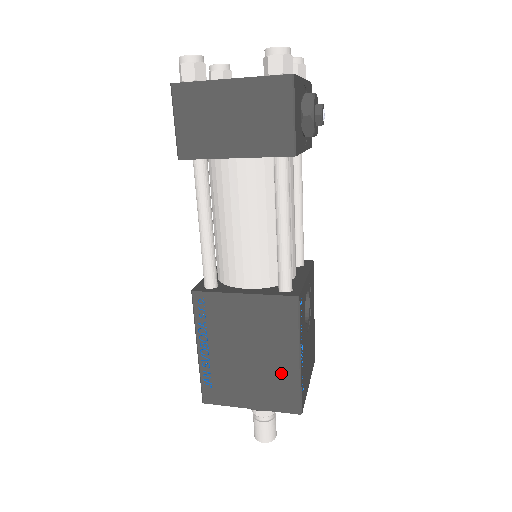
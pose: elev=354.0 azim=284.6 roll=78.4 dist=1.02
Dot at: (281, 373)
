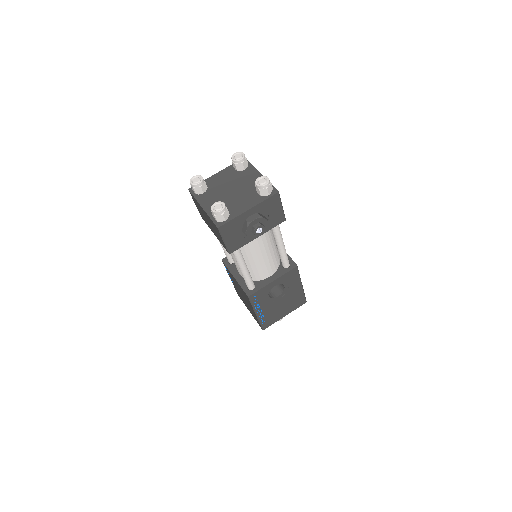
Dot at: (253, 312)
